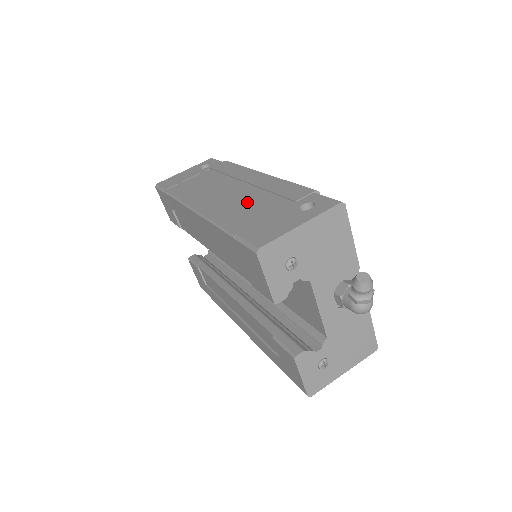
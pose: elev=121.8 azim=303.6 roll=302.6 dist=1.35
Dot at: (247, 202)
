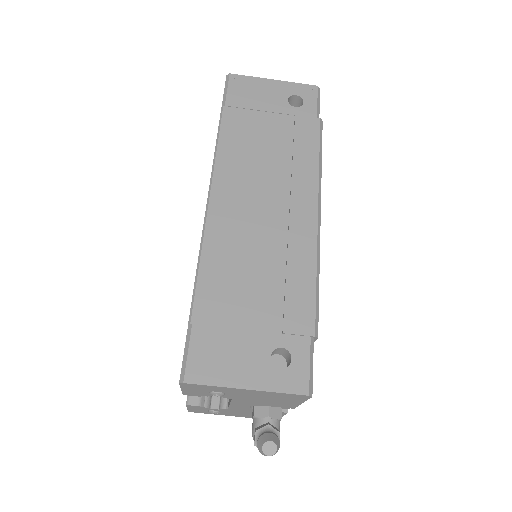
Dot at: (254, 263)
